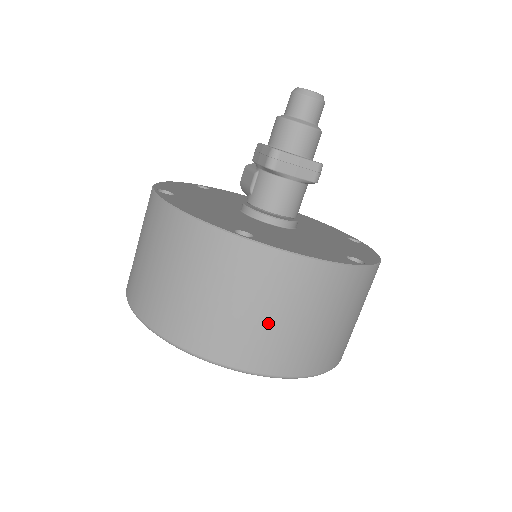
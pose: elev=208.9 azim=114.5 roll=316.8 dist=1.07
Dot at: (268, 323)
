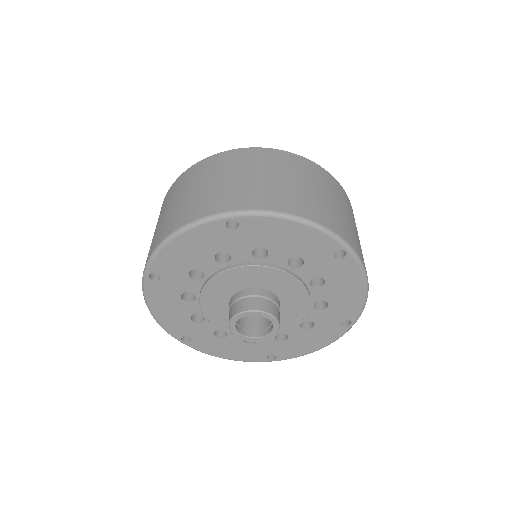
Dot at: (277, 182)
